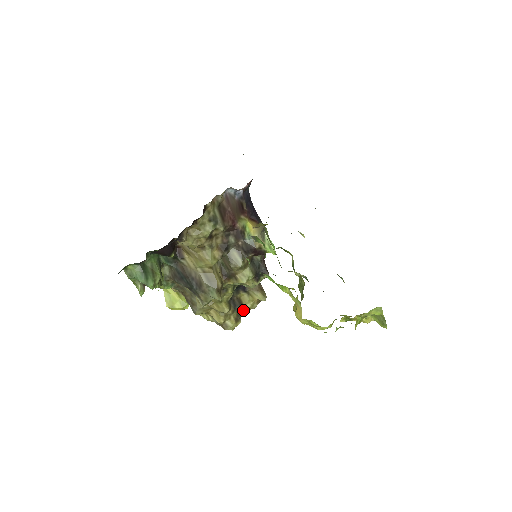
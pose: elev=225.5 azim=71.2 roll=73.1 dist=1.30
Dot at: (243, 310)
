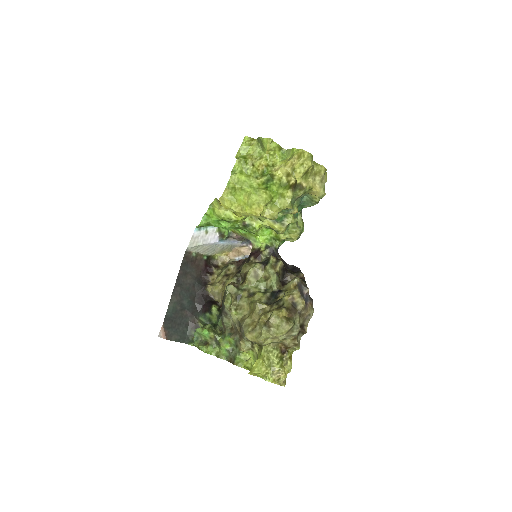
Dot at: (282, 300)
